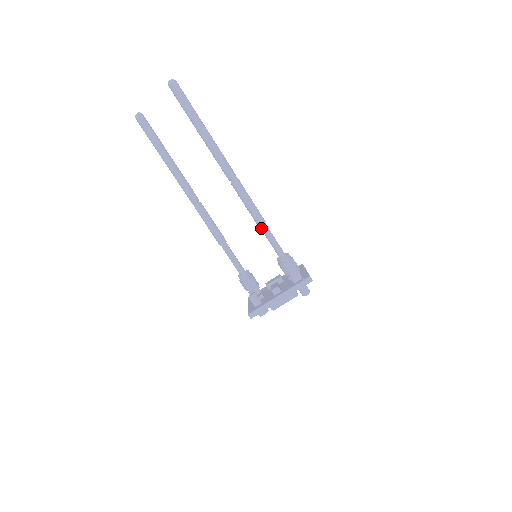
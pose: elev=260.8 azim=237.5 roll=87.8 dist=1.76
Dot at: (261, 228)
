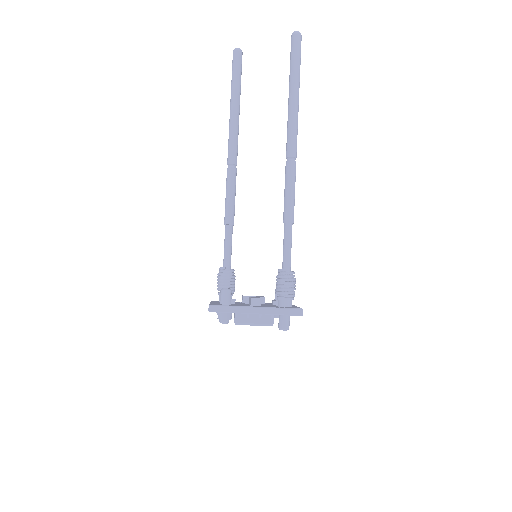
Dot at: (285, 226)
